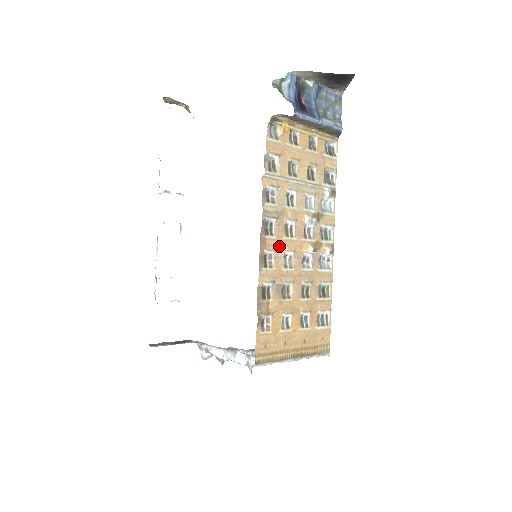
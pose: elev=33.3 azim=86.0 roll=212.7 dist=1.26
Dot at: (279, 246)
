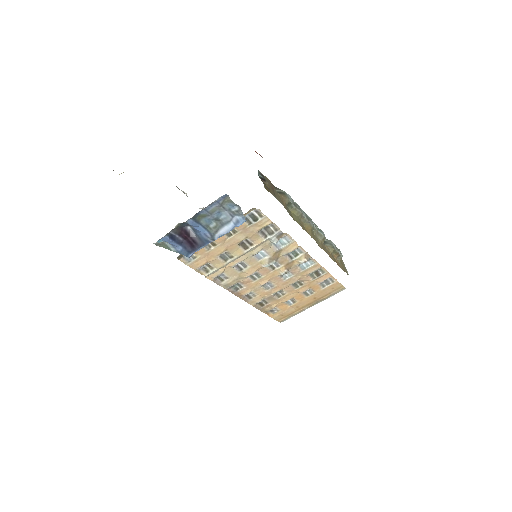
Dot at: (253, 287)
